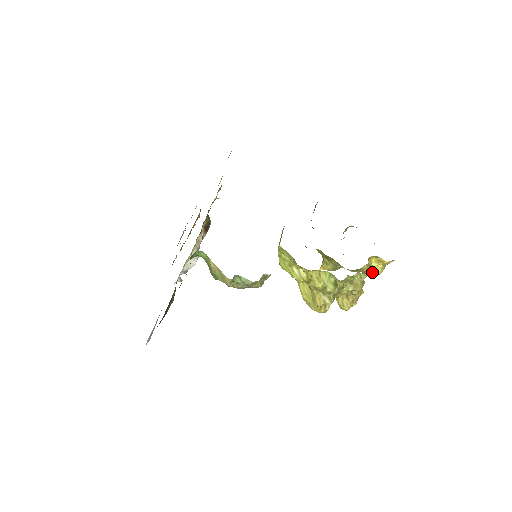
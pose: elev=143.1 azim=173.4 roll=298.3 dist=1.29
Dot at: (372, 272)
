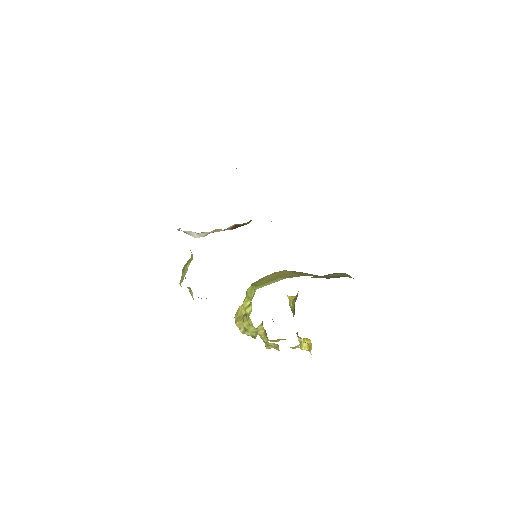
Dot at: (300, 342)
